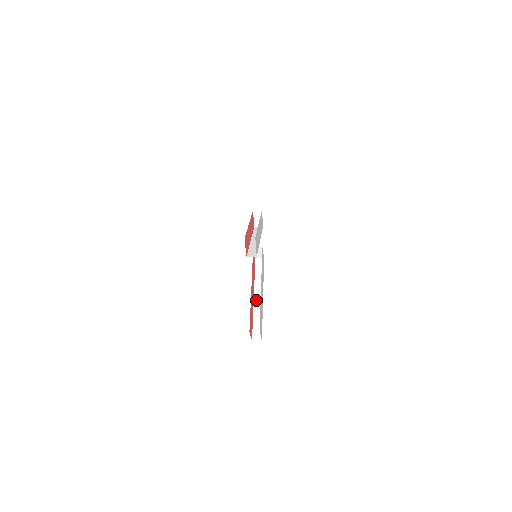
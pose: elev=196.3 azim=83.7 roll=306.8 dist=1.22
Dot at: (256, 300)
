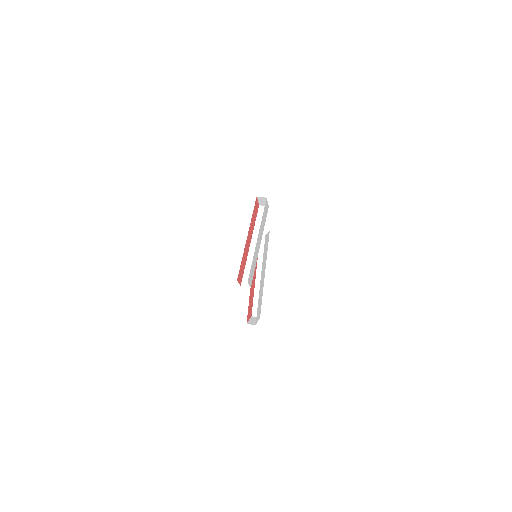
Dot at: (258, 278)
